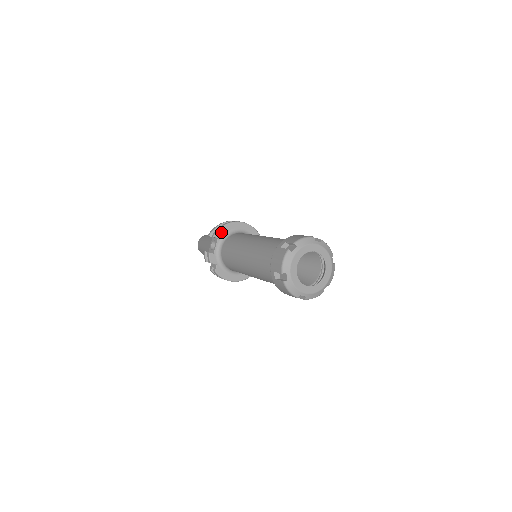
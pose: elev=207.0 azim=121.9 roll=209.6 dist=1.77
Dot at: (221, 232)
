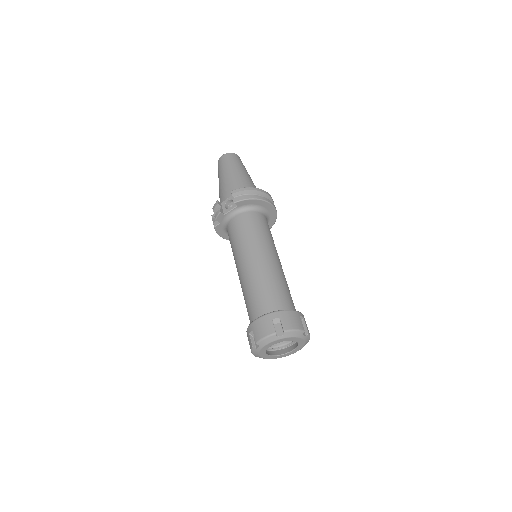
Dot at: (244, 202)
